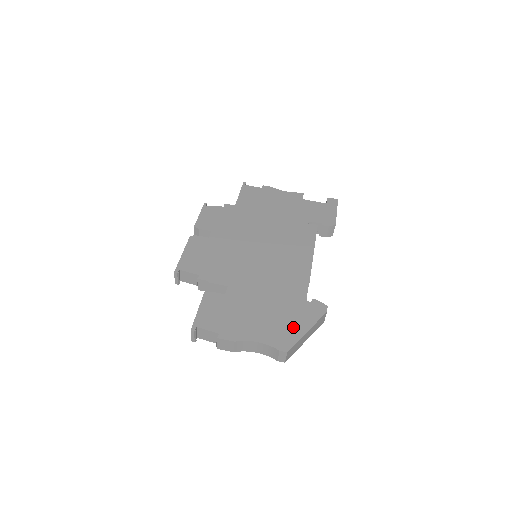
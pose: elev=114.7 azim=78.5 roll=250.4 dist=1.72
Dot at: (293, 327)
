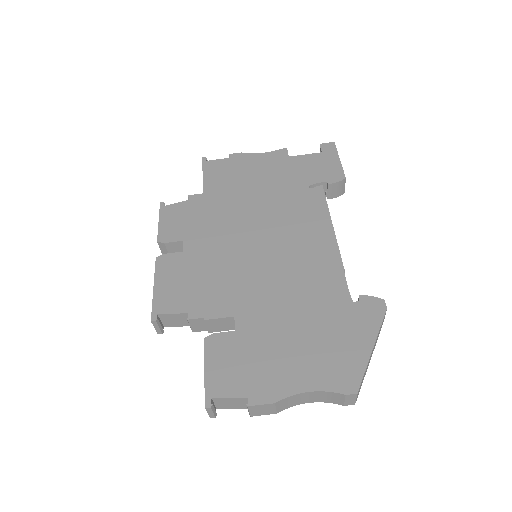
Dot at: (350, 349)
